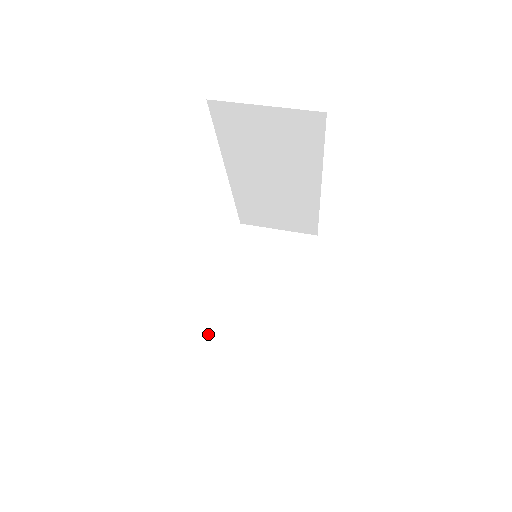
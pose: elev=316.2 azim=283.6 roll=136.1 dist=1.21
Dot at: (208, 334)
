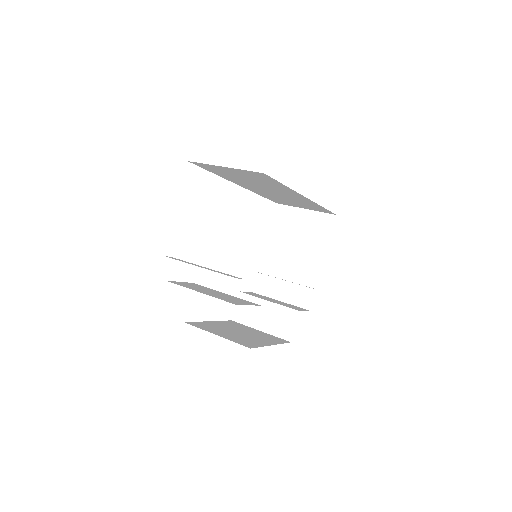
Dot at: occluded
